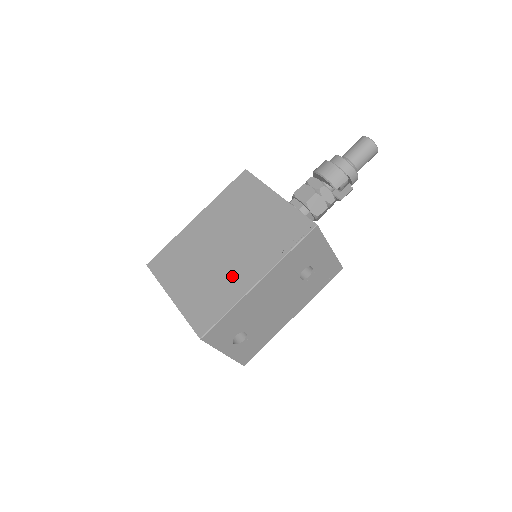
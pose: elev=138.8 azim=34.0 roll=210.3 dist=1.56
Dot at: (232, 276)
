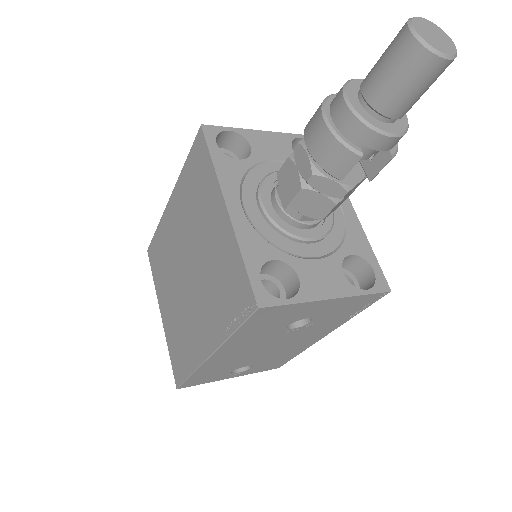
Dot at: (192, 326)
